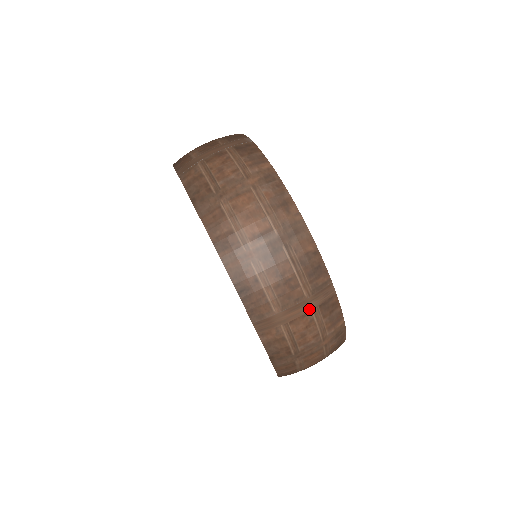
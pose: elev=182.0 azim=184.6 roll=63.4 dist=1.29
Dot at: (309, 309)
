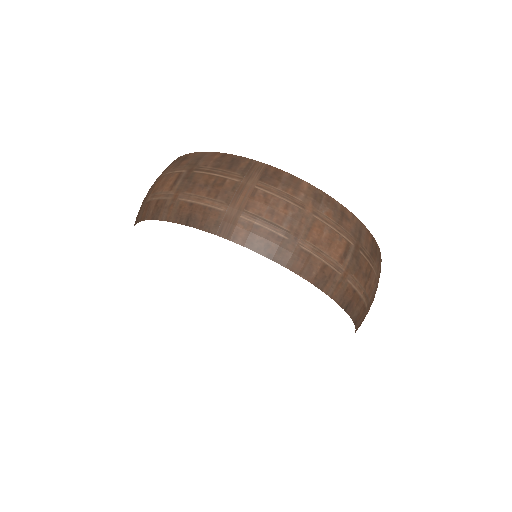
Dot at: (252, 188)
